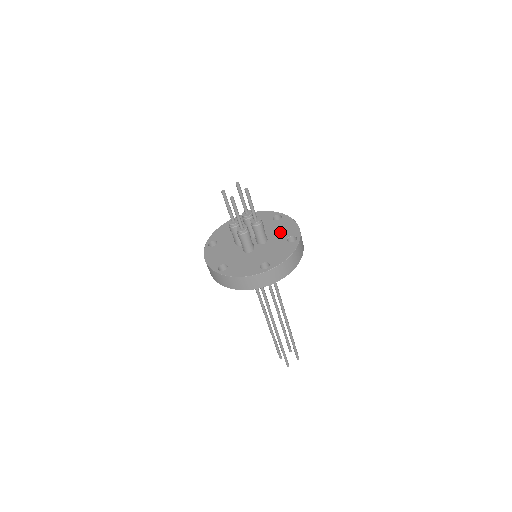
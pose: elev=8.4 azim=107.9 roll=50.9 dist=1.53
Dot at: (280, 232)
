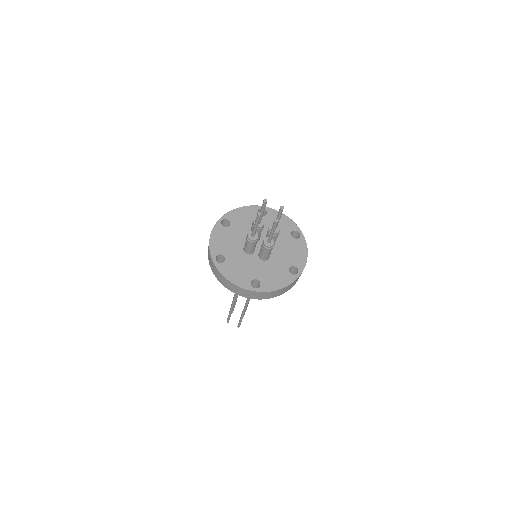
Dot at: occluded
